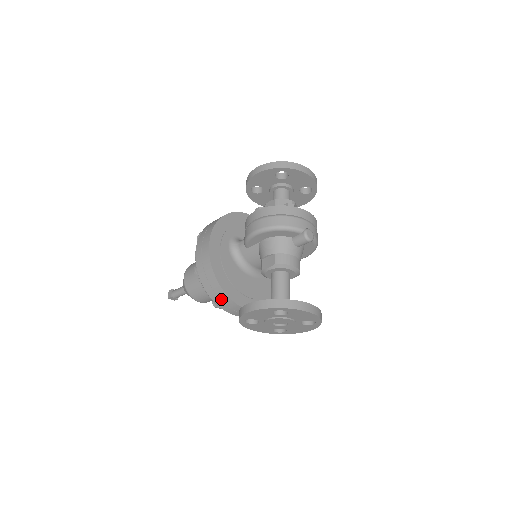
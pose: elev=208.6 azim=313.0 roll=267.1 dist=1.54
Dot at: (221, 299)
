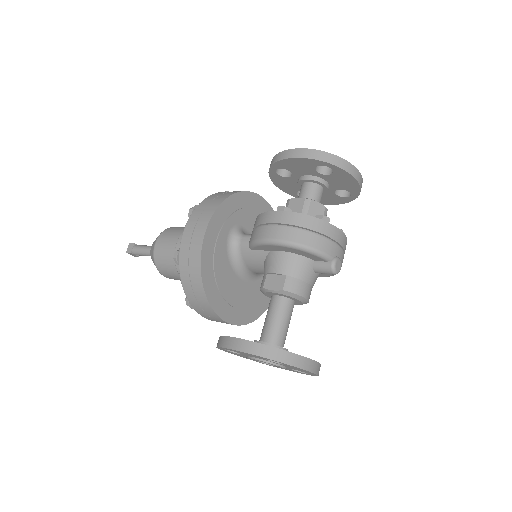
Dot at: (199, 303)
